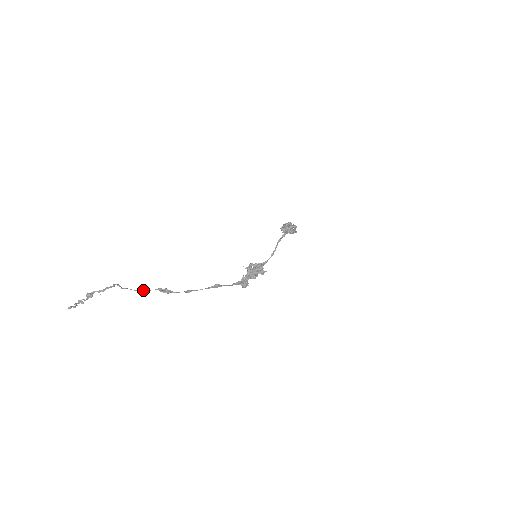
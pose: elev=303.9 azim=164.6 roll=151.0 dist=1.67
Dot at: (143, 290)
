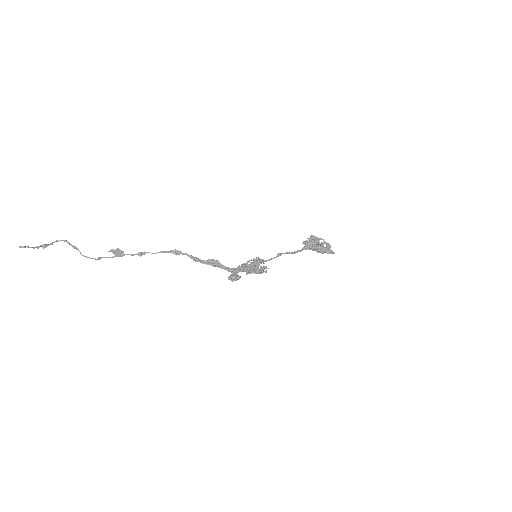
Dot at: (101, 257)
